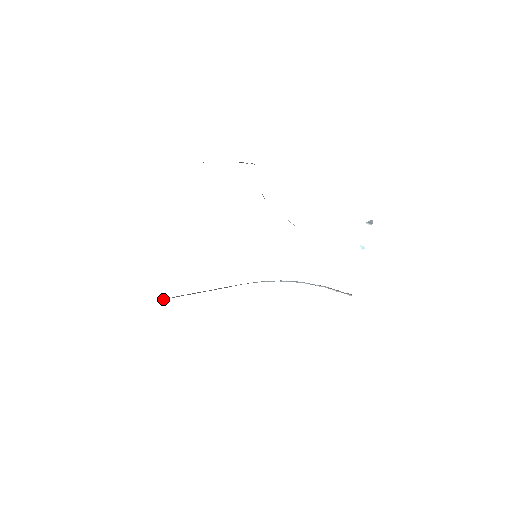
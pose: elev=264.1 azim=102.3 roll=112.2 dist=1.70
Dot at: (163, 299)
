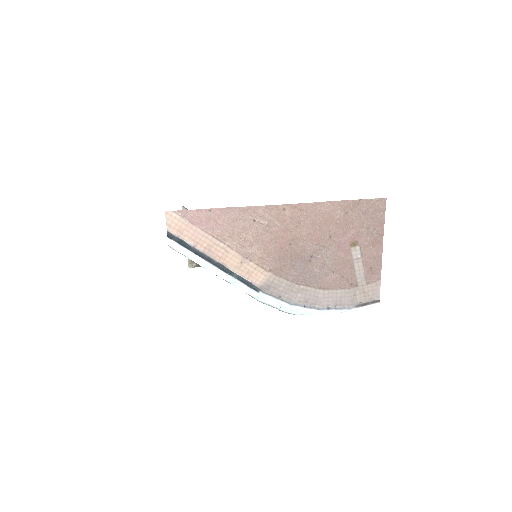
Dot at: (167, 237)
